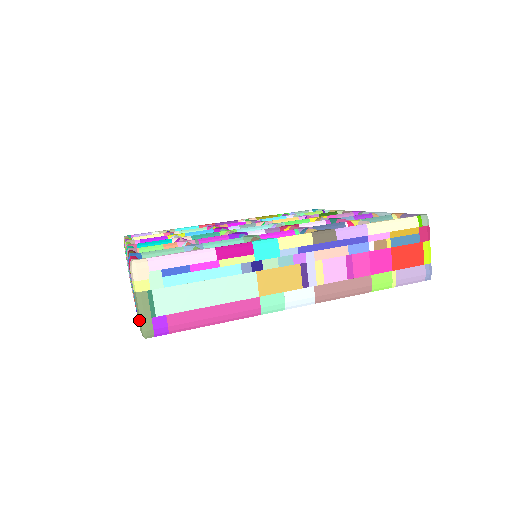
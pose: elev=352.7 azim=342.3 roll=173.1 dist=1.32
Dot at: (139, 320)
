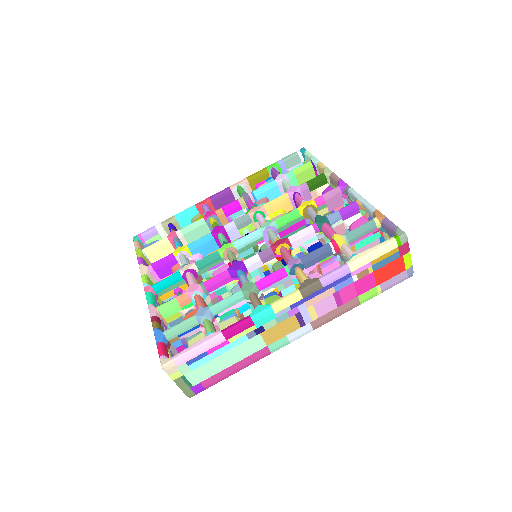
Dot at: occluded
